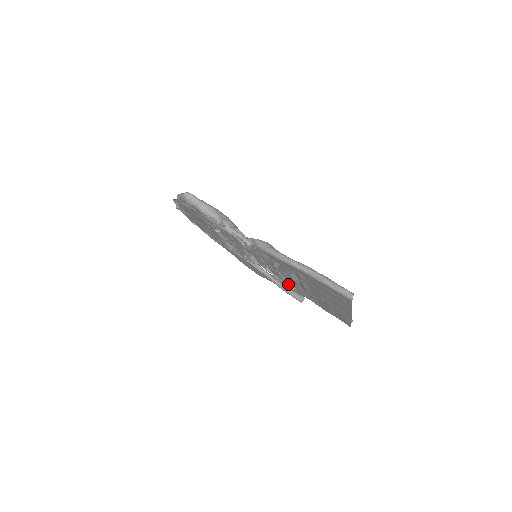
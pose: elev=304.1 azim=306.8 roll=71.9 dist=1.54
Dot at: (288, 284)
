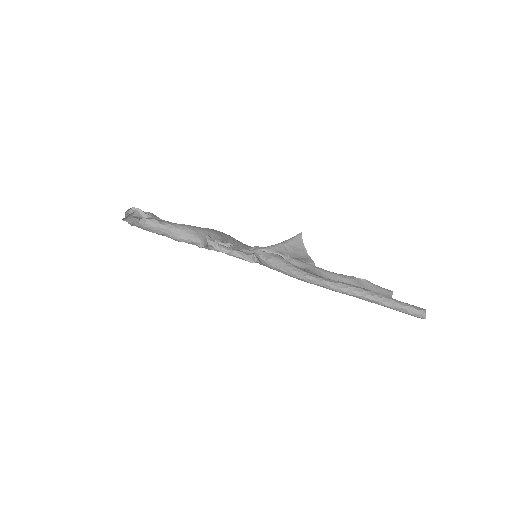
Dot at: occluded
